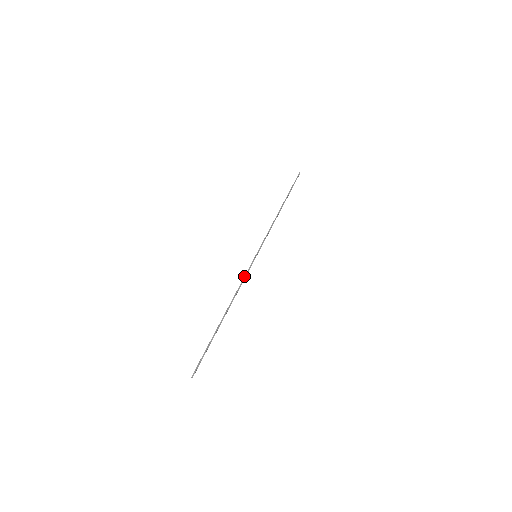
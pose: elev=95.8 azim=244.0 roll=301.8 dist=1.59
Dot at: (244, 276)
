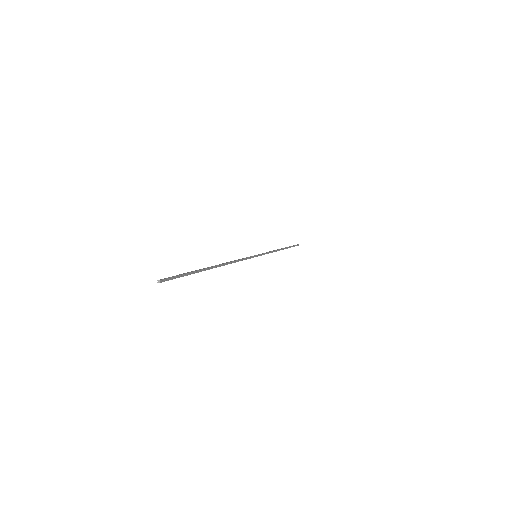
Dot at: (244, 258)
